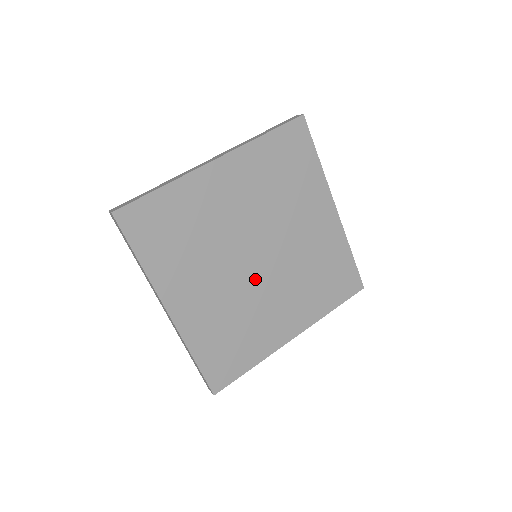
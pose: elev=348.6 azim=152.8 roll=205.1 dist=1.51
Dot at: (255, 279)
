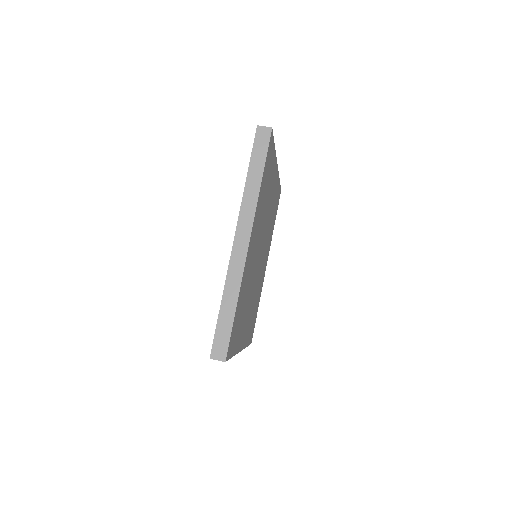
Dot at: (259, 269)
